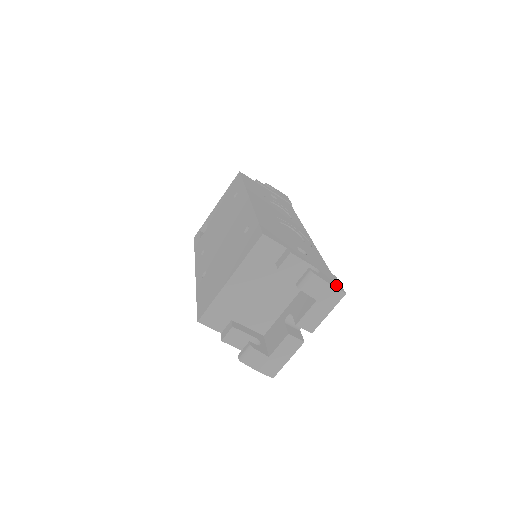
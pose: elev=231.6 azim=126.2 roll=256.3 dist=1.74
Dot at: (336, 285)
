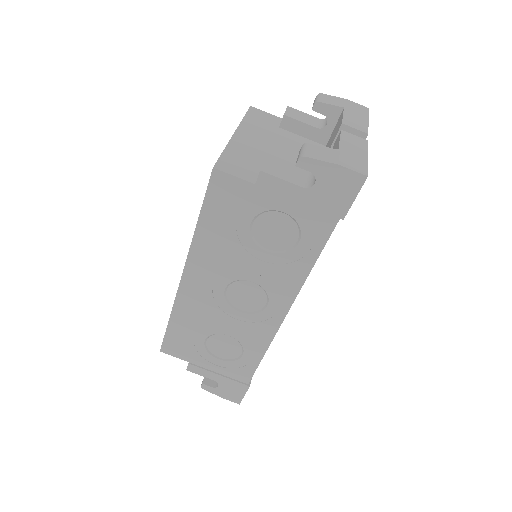
Dot at: occluded
